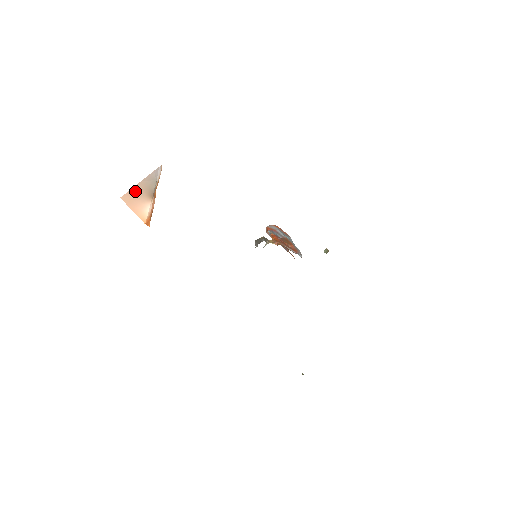
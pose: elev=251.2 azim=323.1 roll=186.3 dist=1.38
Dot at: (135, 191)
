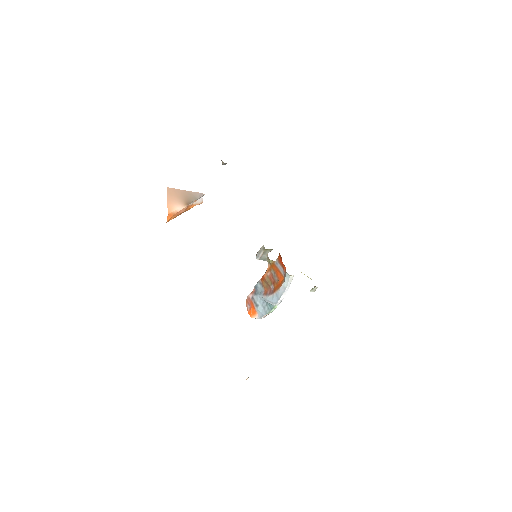
Dot at: (179, 192)
